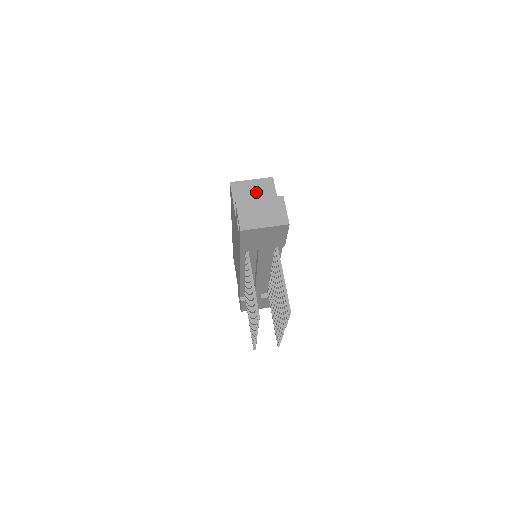
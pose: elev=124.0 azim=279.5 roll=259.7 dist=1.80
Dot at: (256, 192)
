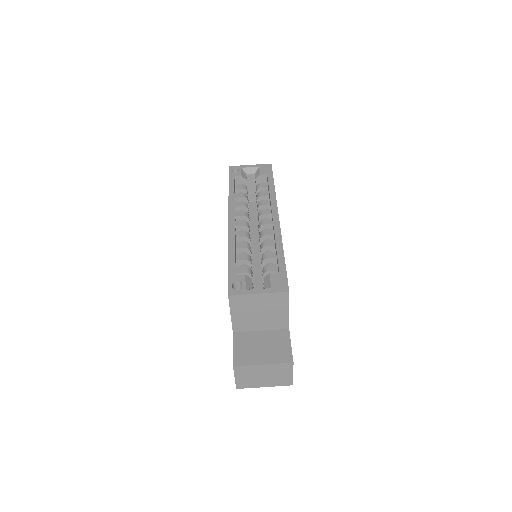
Dot at: (262, 308)
